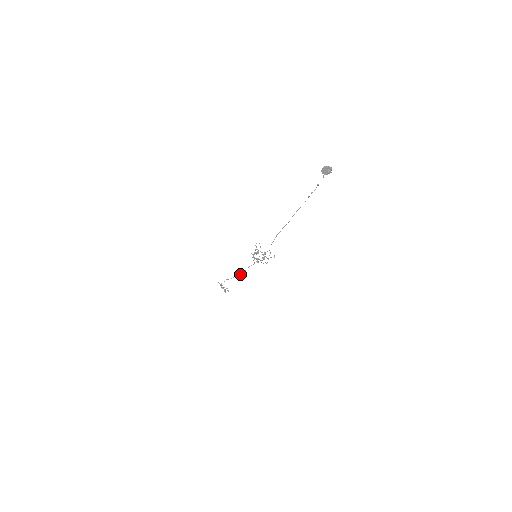
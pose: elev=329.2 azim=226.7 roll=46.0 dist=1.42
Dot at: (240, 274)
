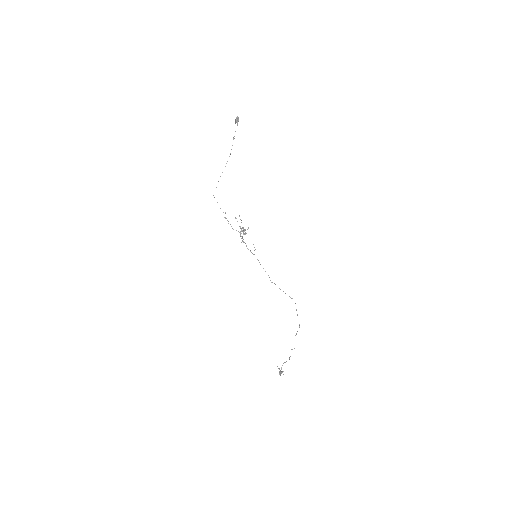
Dot at: occluded
